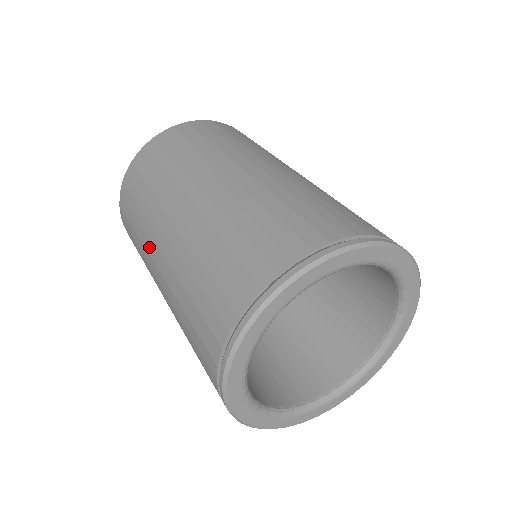
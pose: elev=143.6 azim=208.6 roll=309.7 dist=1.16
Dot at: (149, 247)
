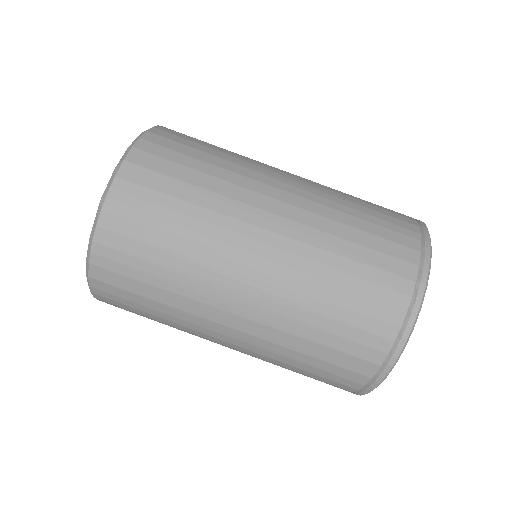
Dot at: (205, 313)
